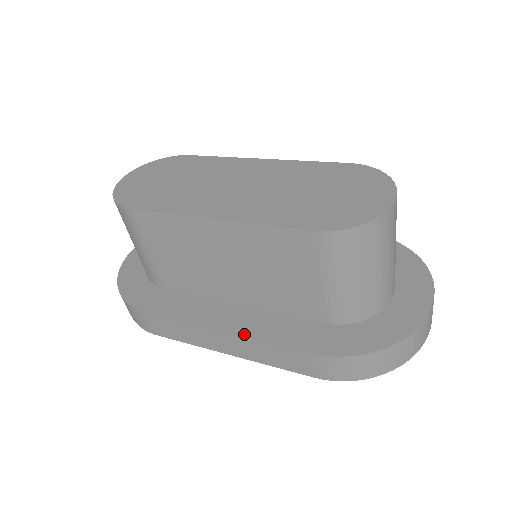
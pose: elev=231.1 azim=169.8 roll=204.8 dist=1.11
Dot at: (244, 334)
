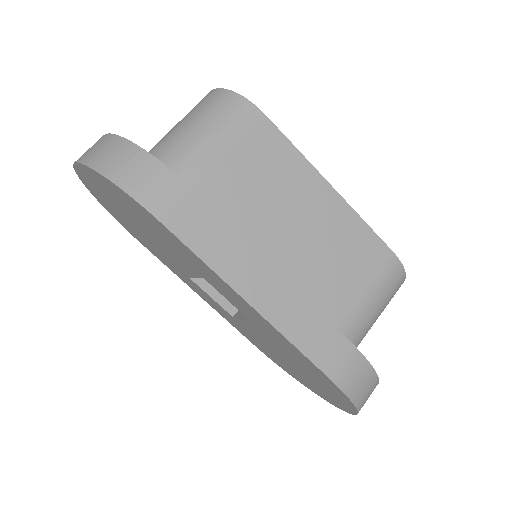
Dot at: (296, 289)
